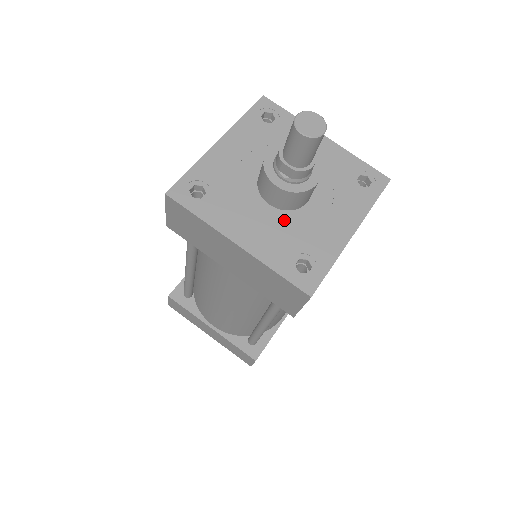
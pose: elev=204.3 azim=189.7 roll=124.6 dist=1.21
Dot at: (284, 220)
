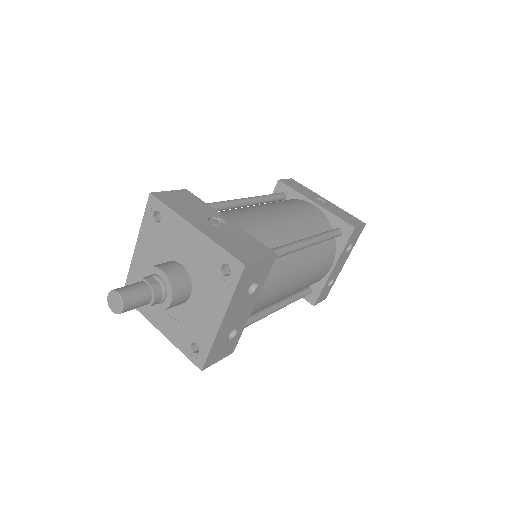
Dot at: (180, 312)
